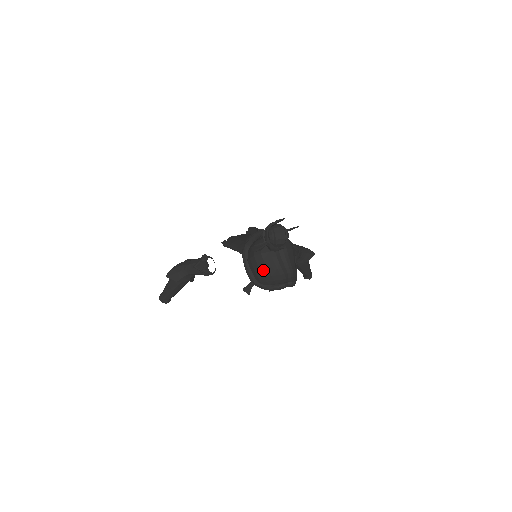
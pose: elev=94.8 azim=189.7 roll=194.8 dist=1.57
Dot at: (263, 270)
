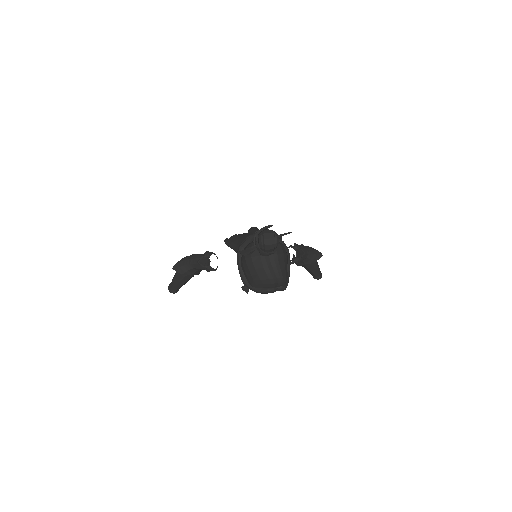
Dot at: (253, 273)
